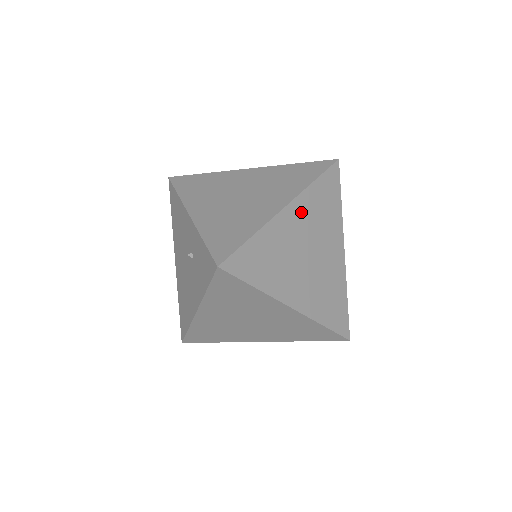
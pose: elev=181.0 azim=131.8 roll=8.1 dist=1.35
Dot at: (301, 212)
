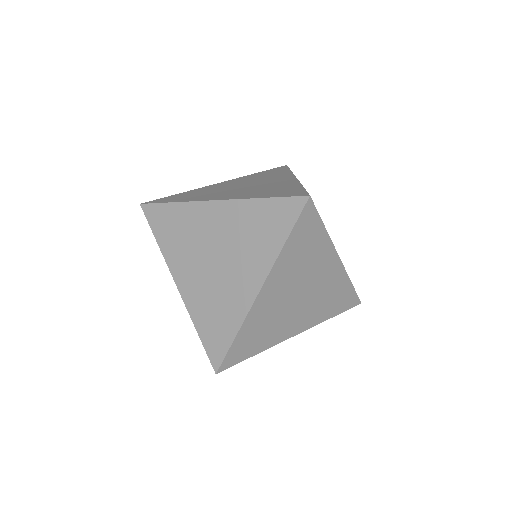
Dot at: (237, 181)
